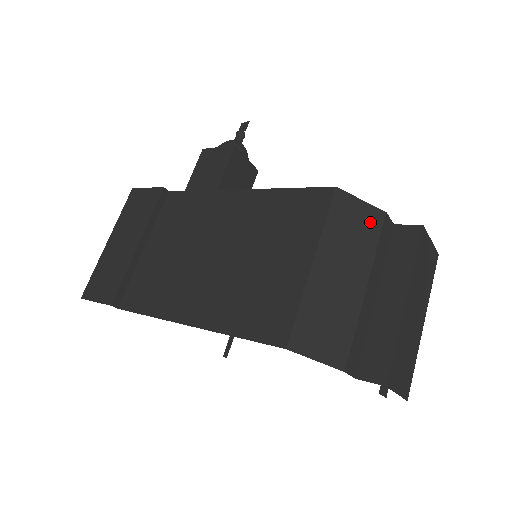
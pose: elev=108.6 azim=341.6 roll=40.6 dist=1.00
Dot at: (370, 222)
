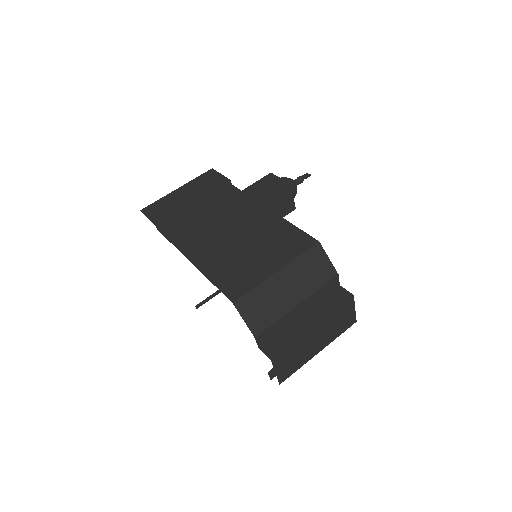
Dot at: (325, 273)
